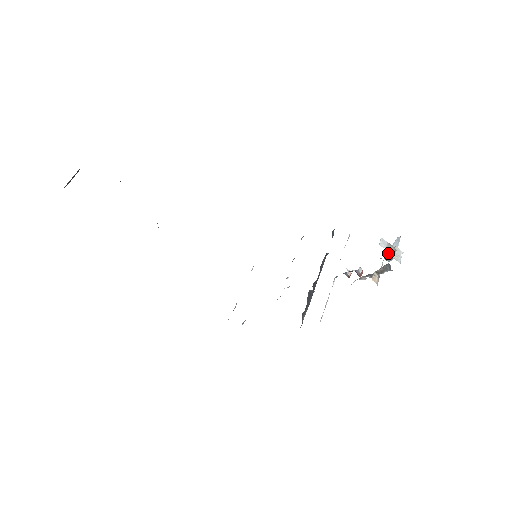
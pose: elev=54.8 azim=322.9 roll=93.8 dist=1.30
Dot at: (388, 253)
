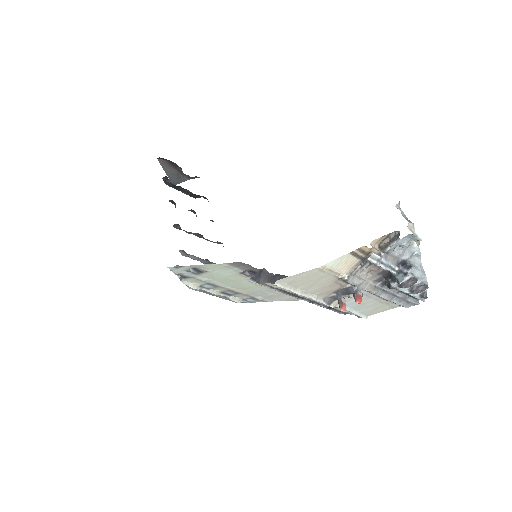
Dot at: (403, 264)
